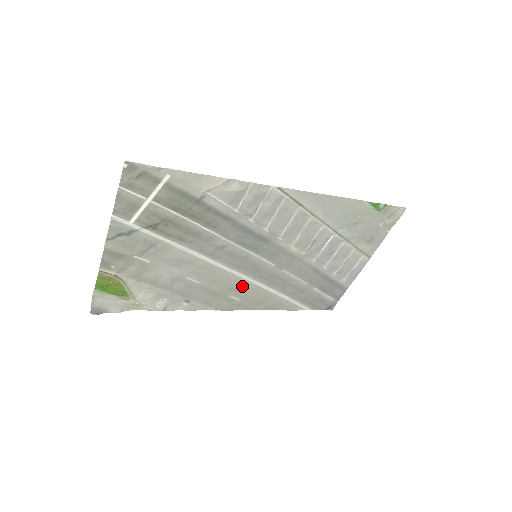
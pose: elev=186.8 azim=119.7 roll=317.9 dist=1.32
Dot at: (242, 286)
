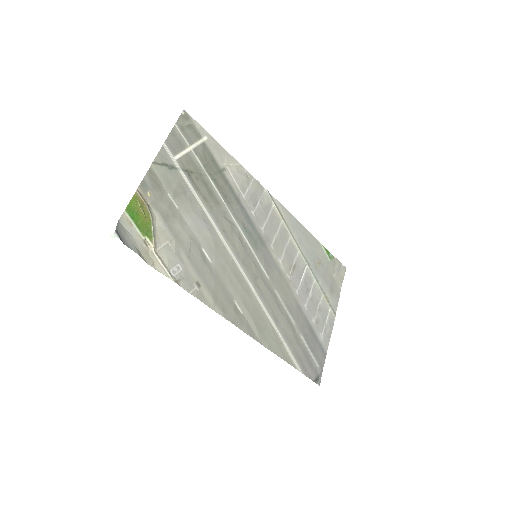
Dot at: (245, 291)
